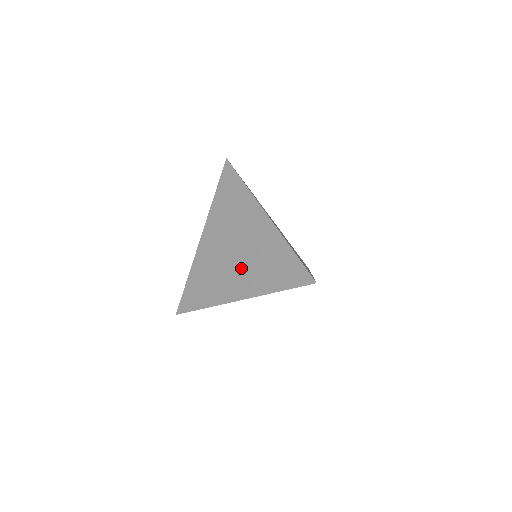
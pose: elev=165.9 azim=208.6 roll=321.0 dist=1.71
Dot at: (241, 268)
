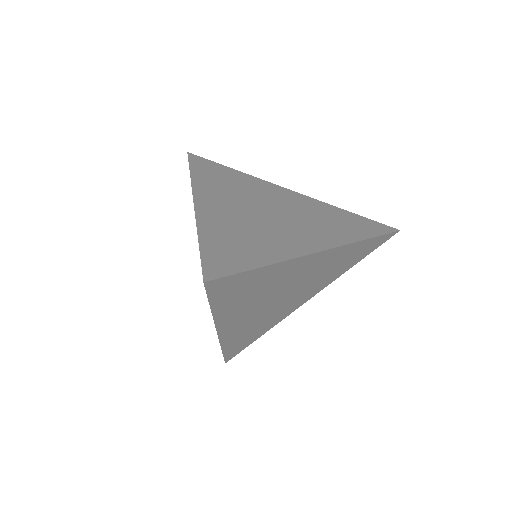
Dot at: occluded
